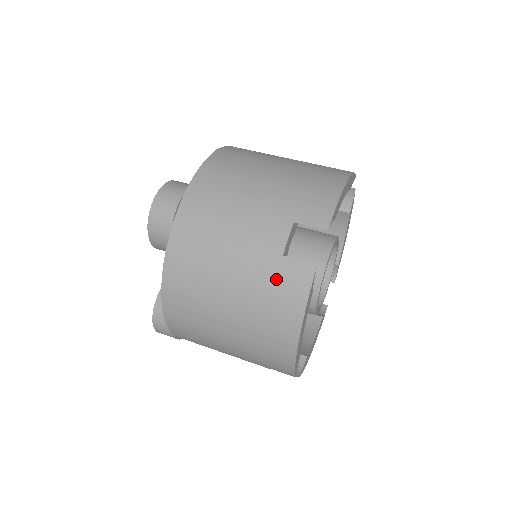
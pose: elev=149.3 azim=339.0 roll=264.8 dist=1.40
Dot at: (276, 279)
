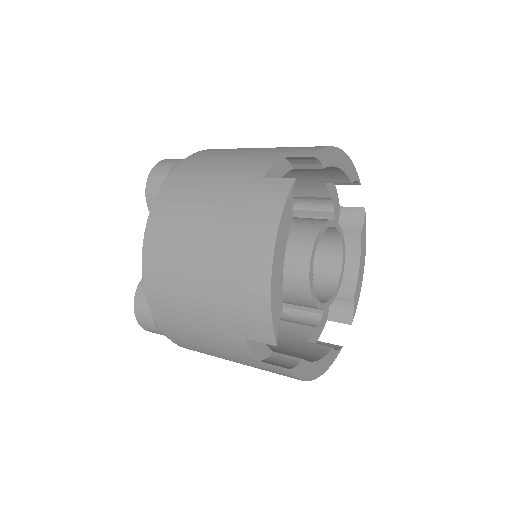
Dot at: (253, 197)
